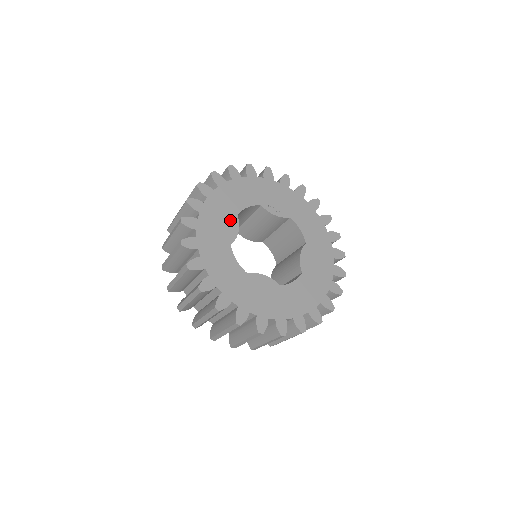
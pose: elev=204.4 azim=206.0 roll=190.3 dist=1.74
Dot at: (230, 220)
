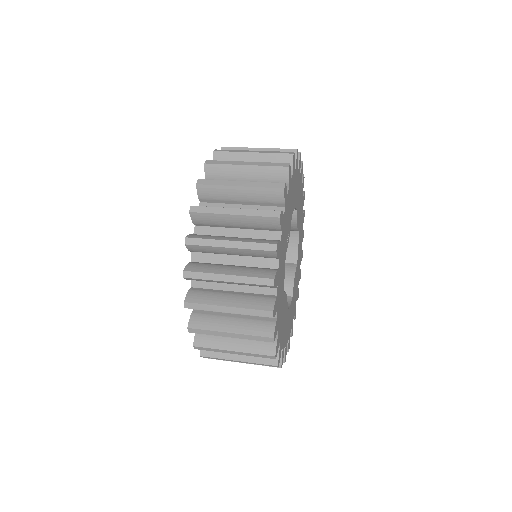
Dot at: (284, 303)
